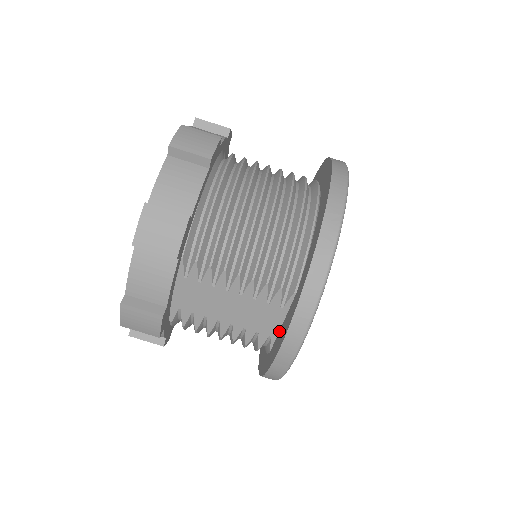
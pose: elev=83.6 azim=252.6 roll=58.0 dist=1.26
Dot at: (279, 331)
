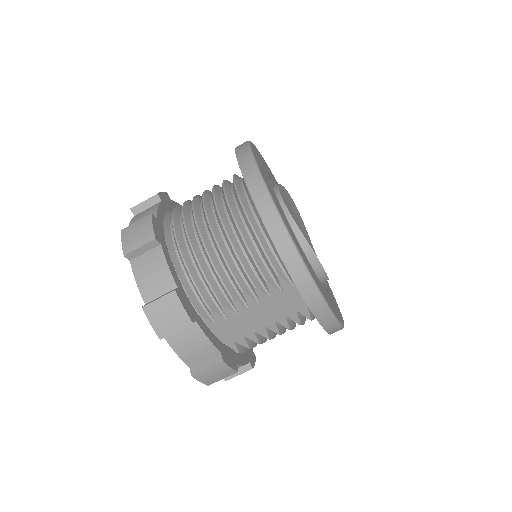
Dot at: occluded
